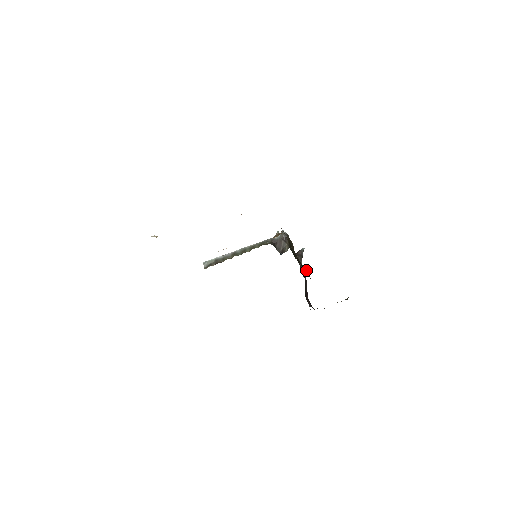
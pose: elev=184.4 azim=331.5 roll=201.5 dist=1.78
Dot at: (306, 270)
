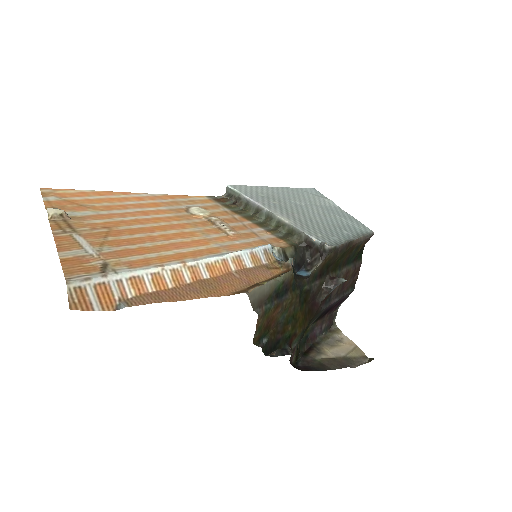
Dot at: (292, 332)
